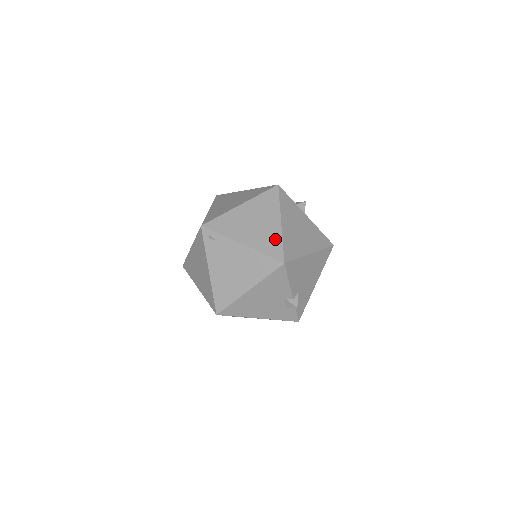
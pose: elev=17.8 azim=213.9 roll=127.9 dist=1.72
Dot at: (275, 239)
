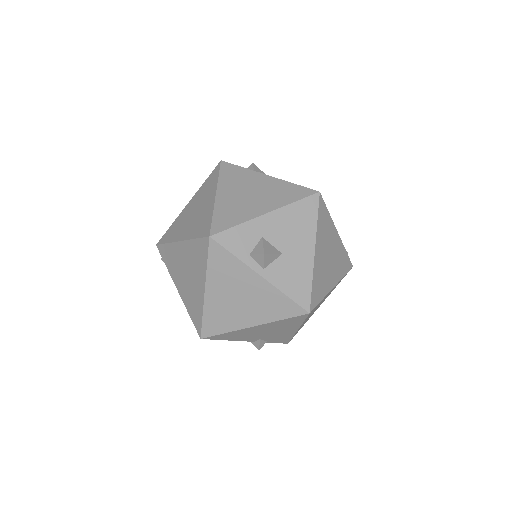
Dot at: (198, 307)
